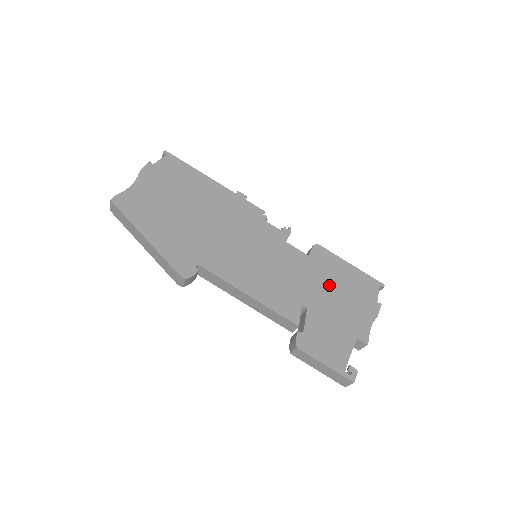
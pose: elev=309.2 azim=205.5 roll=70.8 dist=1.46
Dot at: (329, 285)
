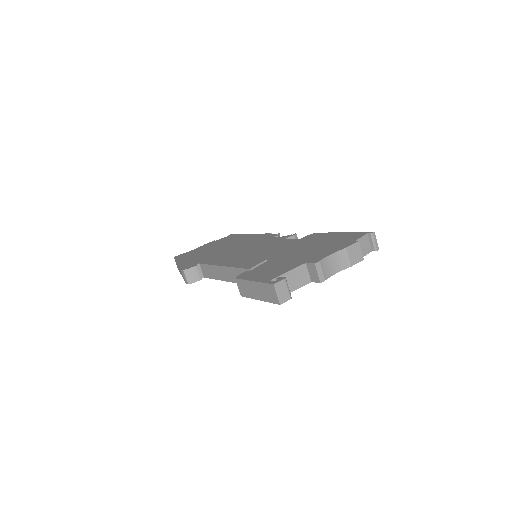
Dot at: (305, 246)
